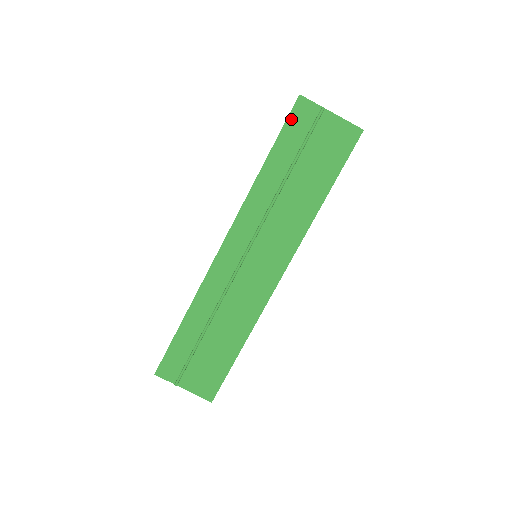
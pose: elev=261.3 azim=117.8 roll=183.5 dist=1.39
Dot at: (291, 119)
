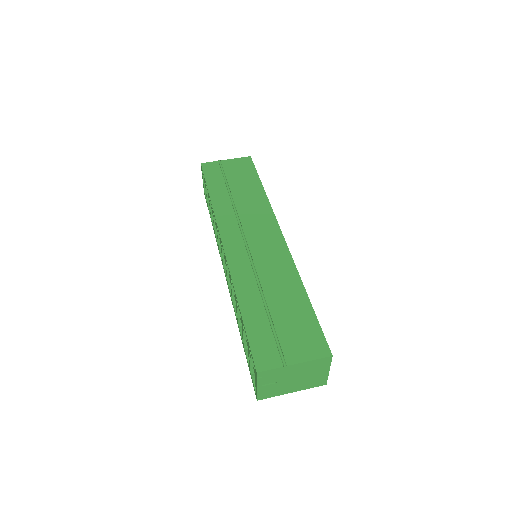
Dot at: (206, 173)
